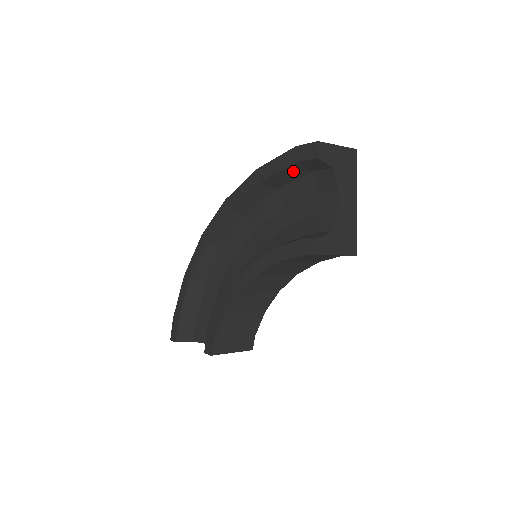
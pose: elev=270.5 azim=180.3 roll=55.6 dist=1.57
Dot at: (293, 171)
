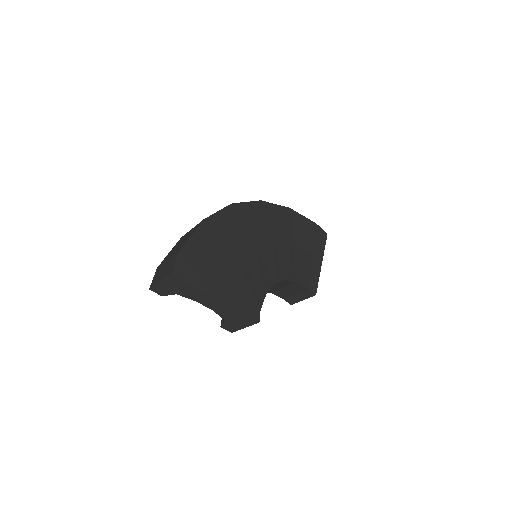
Dot at: occluded
